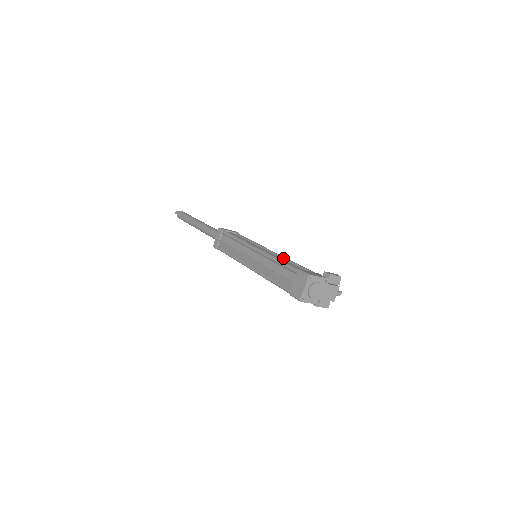
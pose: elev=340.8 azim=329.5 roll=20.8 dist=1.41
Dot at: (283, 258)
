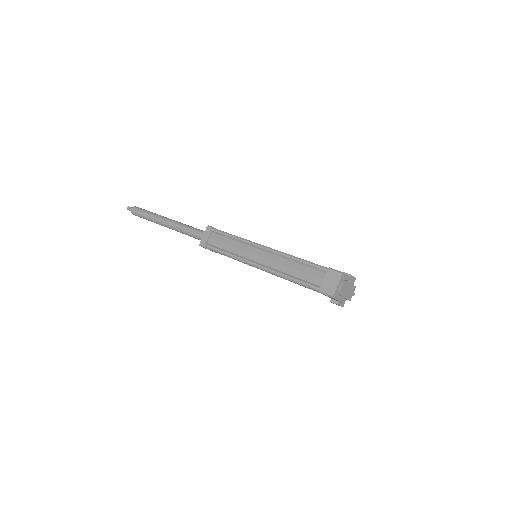
Dot at: occluded
